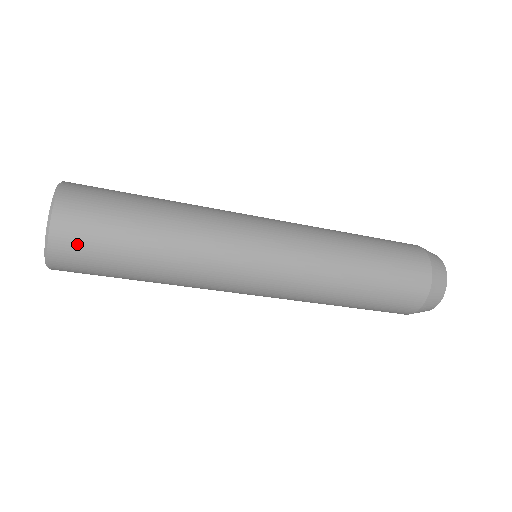
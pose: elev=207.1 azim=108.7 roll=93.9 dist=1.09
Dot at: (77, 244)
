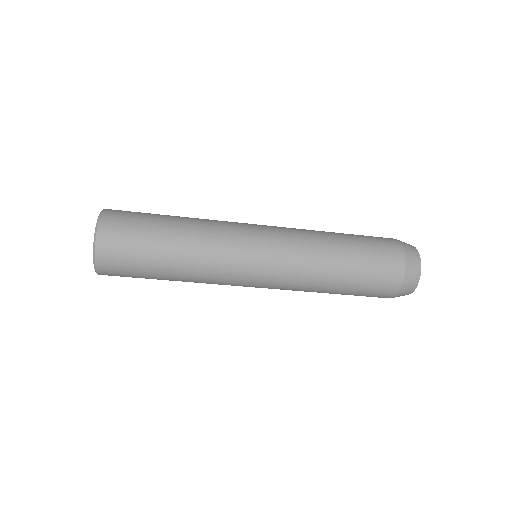
Dot at: (117, 275)
